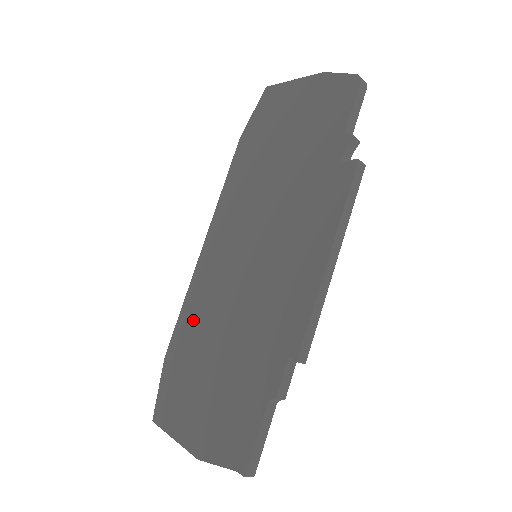
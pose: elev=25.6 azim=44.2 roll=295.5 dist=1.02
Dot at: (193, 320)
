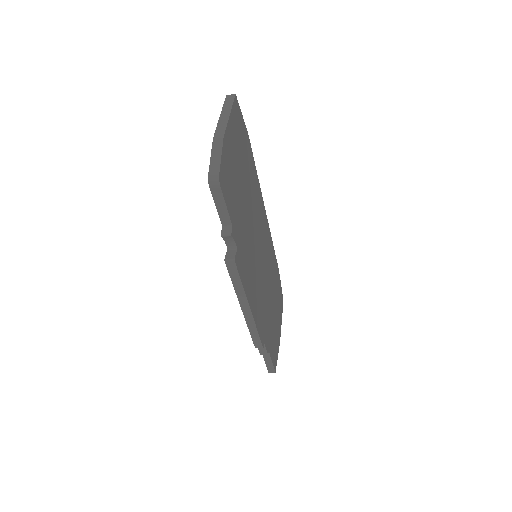
Dot at: occluded
